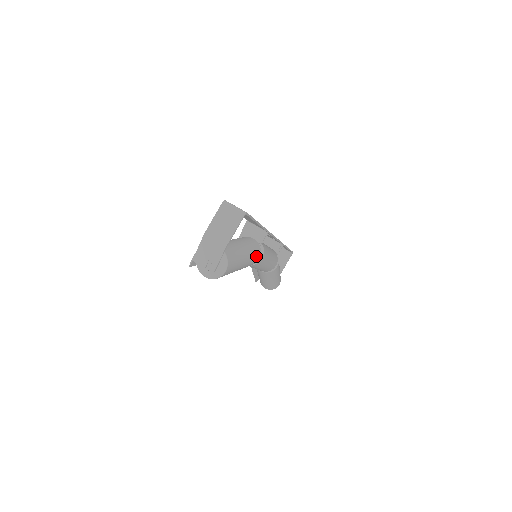
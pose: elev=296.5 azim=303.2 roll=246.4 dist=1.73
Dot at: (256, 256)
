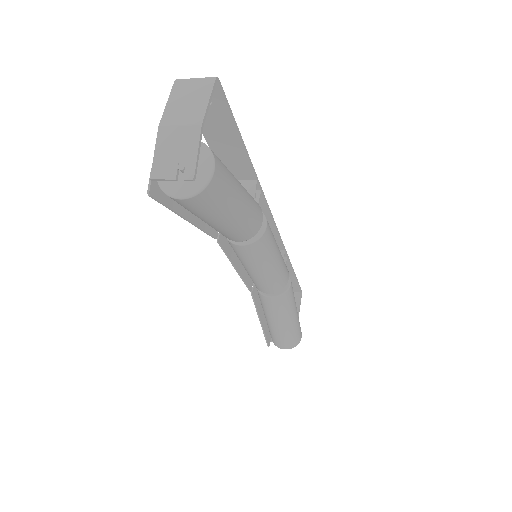
Dot at: (257, 208)
